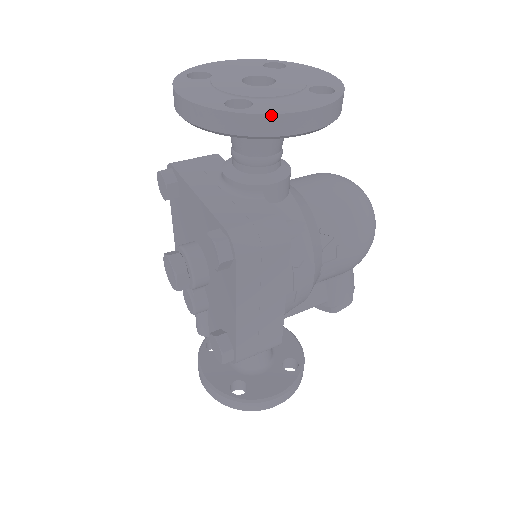
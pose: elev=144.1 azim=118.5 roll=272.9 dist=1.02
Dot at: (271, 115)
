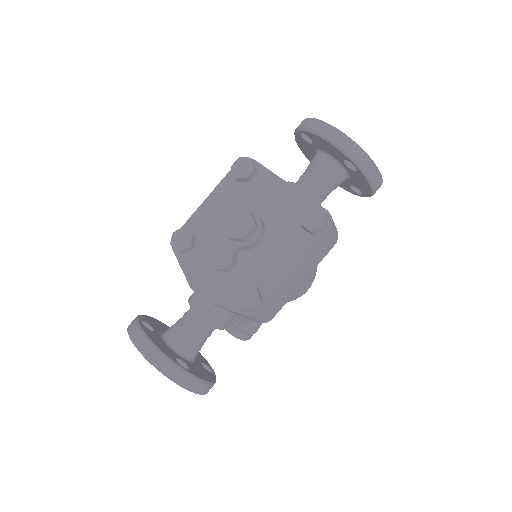
Dot at: (378, 169)
